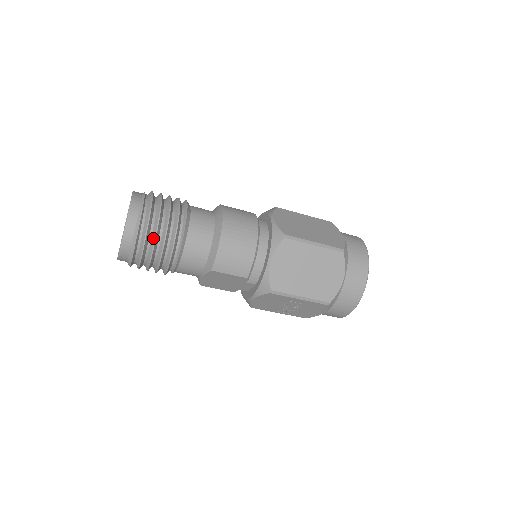
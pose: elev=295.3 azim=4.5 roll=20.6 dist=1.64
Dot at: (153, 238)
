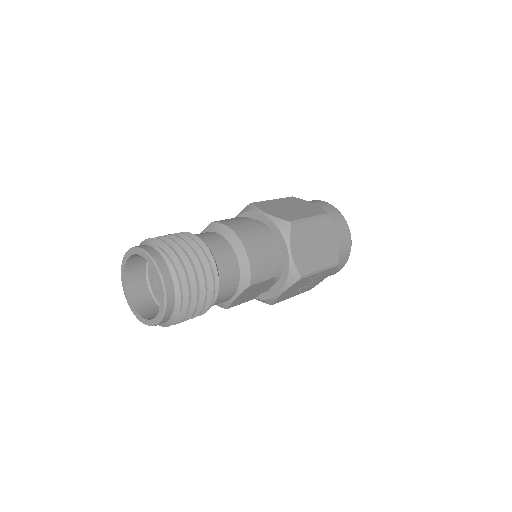
Dot at: (193, 282)
